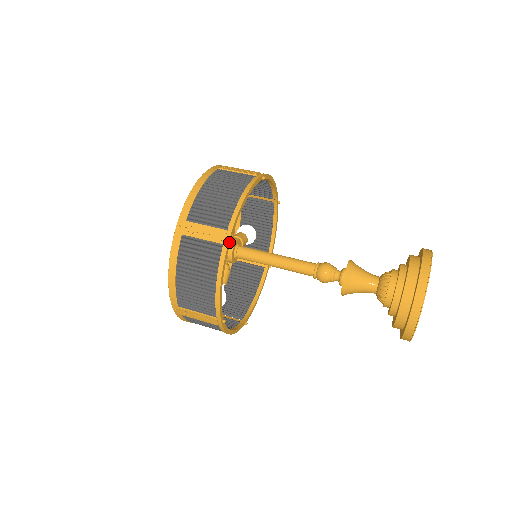
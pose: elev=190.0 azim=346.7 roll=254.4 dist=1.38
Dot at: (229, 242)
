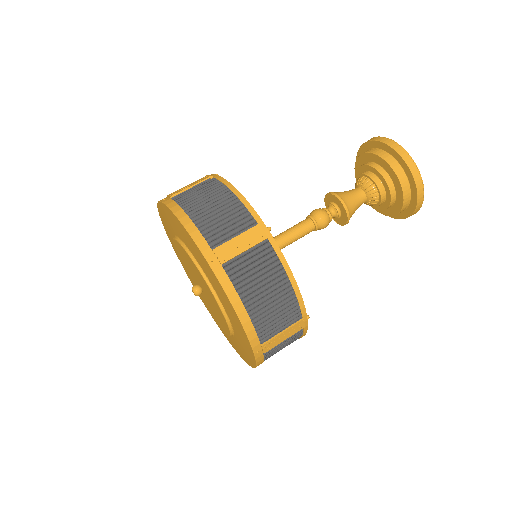
Dot at: (306, 320)
